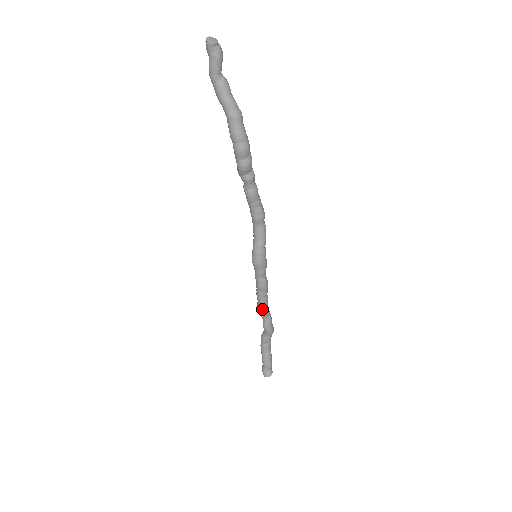
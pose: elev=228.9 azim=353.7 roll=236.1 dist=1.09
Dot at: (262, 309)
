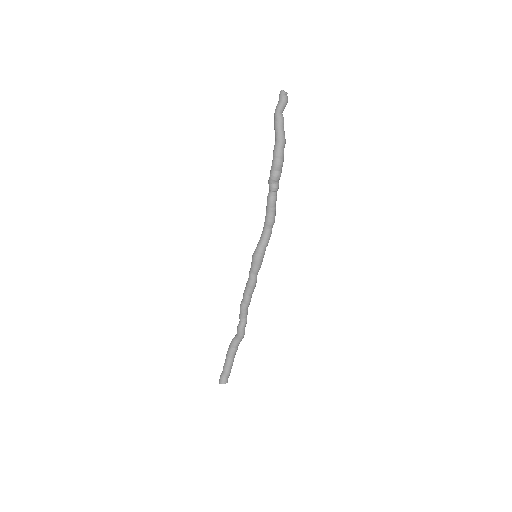
Dot at: (243, 307)
